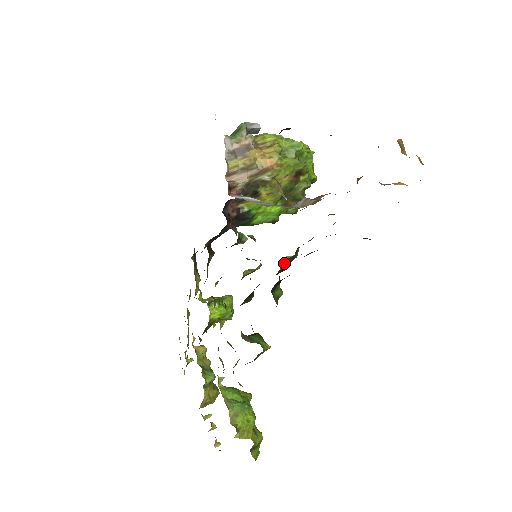
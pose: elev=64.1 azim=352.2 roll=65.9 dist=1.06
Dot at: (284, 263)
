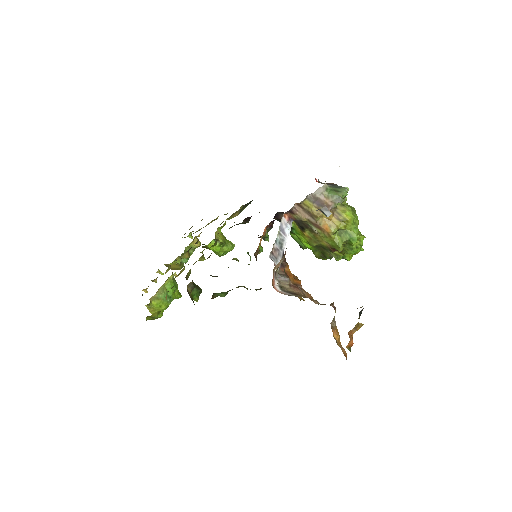
Dot at: occluded
